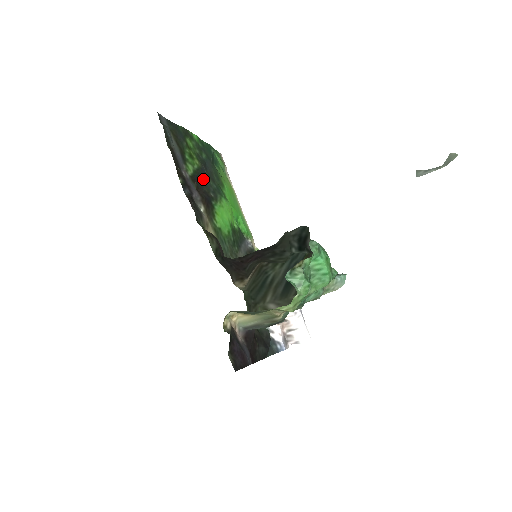
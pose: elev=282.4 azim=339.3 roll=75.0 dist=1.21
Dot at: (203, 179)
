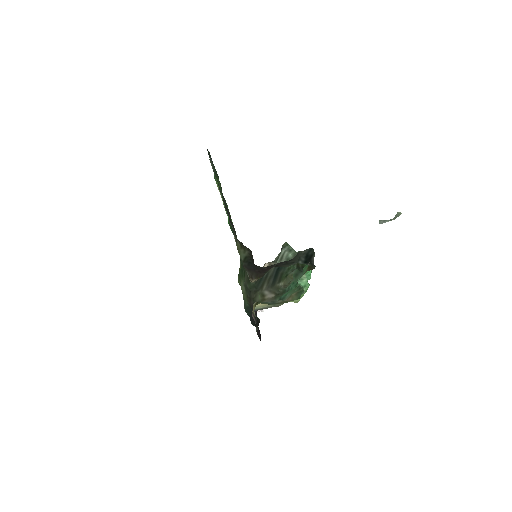
Dot at: occluded
